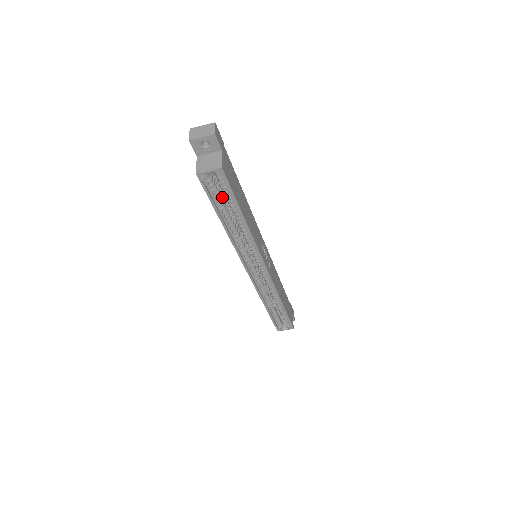
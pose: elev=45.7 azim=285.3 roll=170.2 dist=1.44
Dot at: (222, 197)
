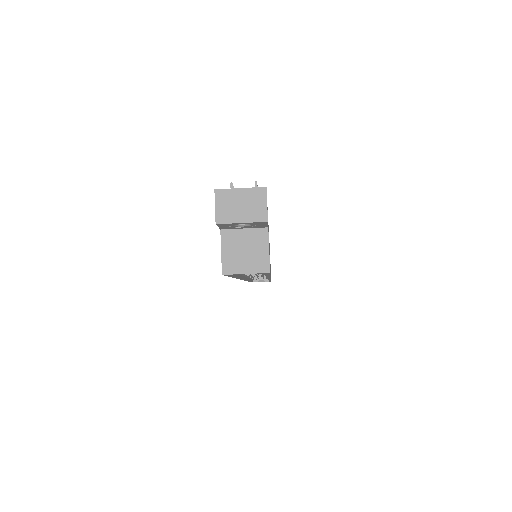
Dot at: occluded
